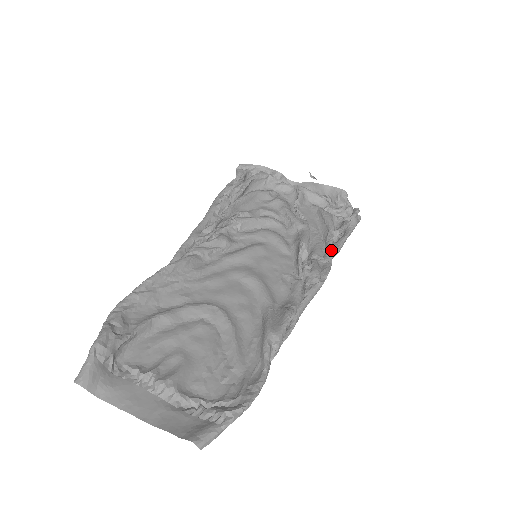
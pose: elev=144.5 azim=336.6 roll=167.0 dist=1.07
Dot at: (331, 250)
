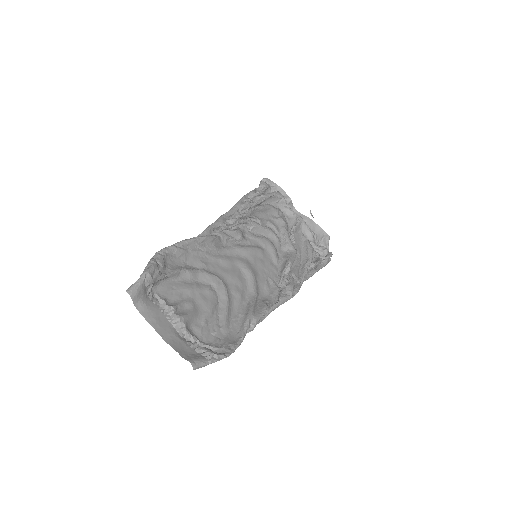
Dot at: (305, 275)
